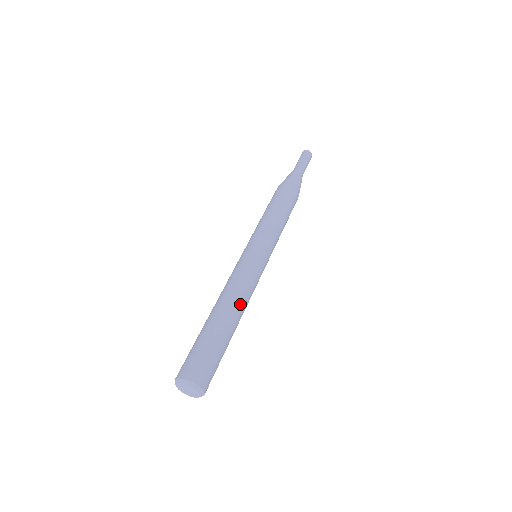
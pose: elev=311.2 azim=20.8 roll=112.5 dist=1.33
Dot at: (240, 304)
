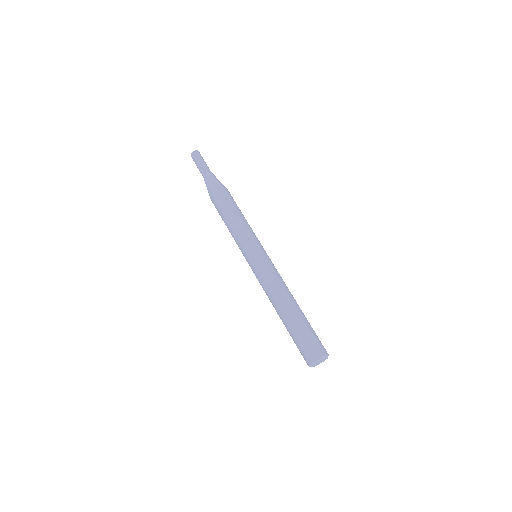
Dot at: (286, 294)
